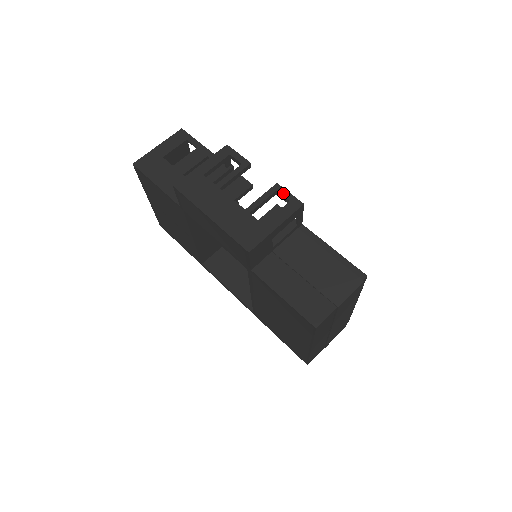
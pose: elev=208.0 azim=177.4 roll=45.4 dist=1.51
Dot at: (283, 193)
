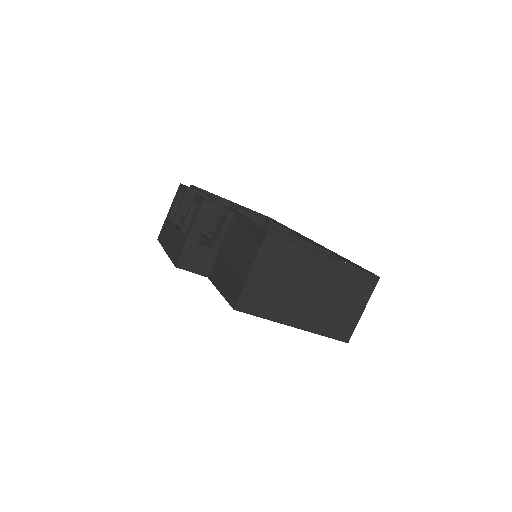
Dot at: (196, 199)
